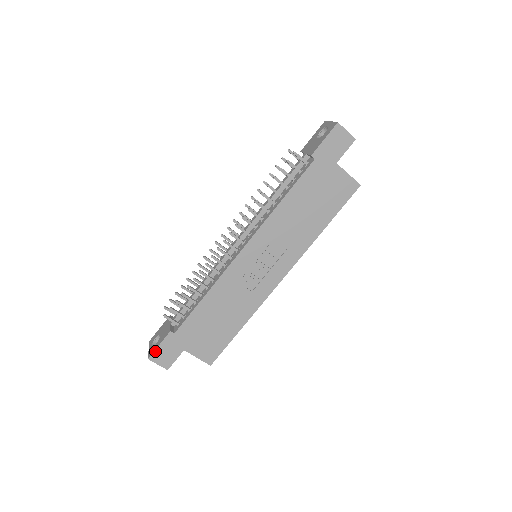
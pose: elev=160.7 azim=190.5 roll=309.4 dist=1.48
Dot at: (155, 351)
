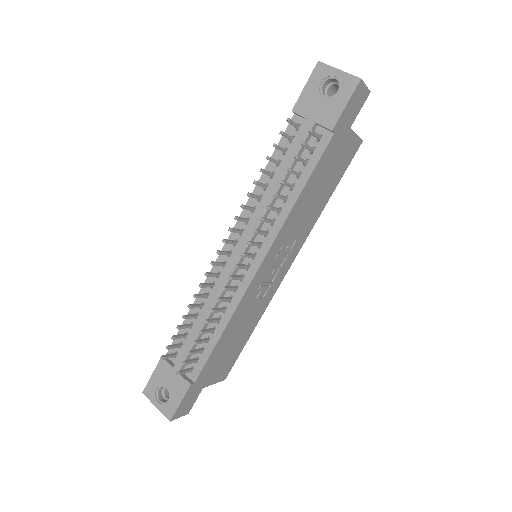
Dot at: (176, 411)
